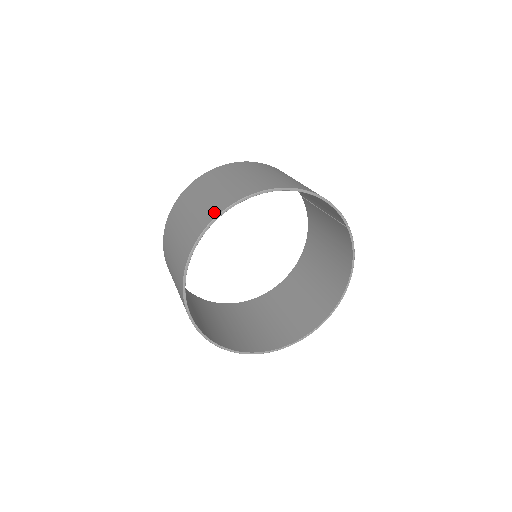
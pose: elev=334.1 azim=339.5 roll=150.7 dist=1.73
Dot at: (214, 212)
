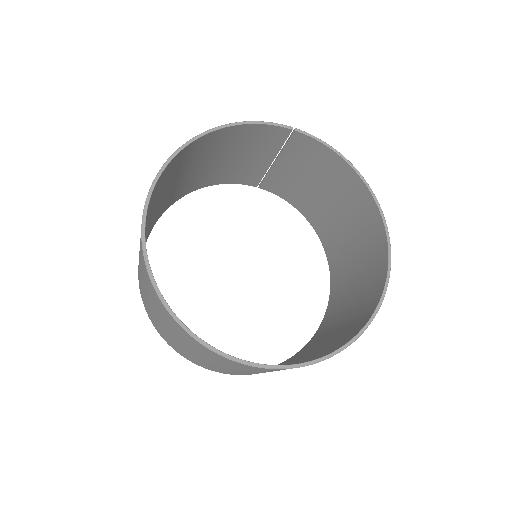
Dot at: occluded
